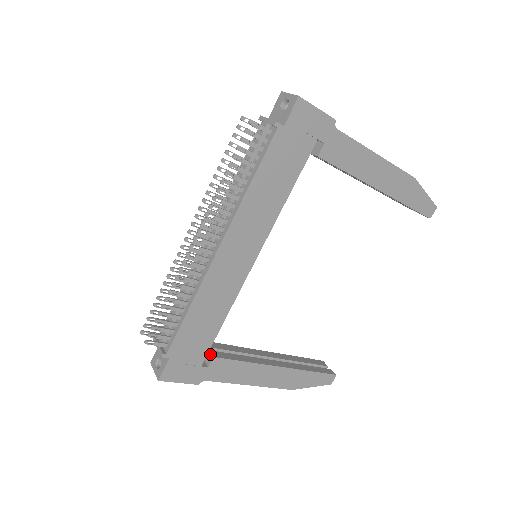
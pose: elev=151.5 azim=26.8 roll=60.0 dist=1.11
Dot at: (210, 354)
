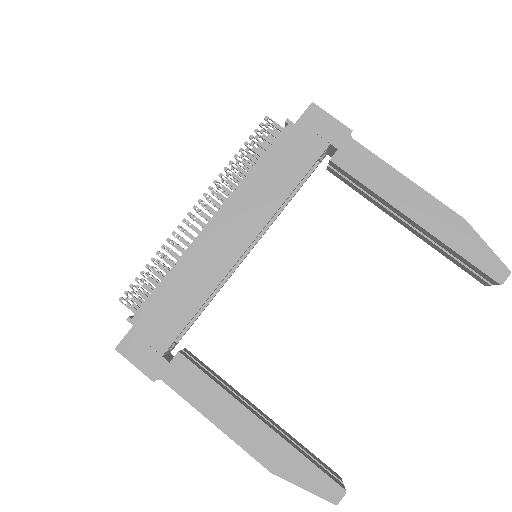
Dot at: (179, 351)
